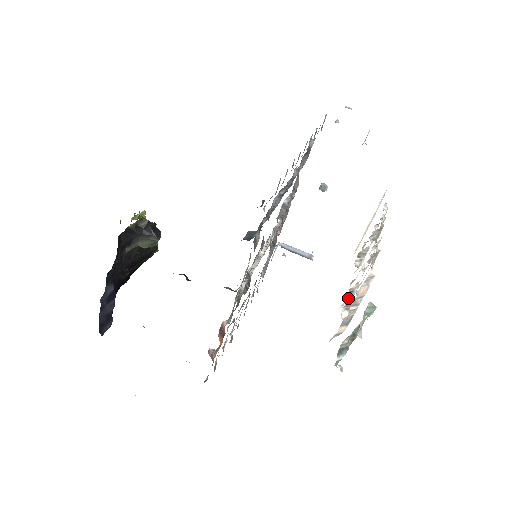
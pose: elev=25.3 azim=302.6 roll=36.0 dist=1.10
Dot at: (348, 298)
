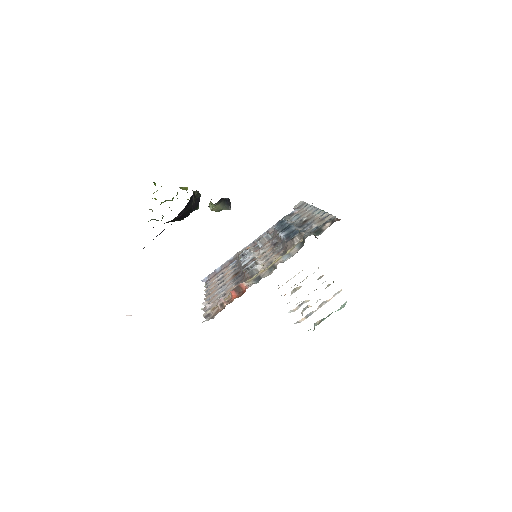
Dot at: occluded
